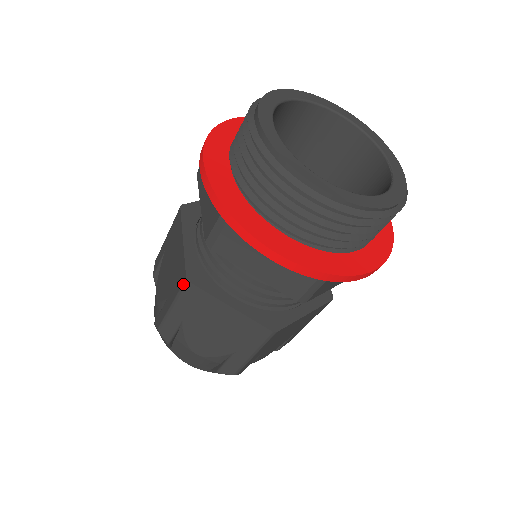
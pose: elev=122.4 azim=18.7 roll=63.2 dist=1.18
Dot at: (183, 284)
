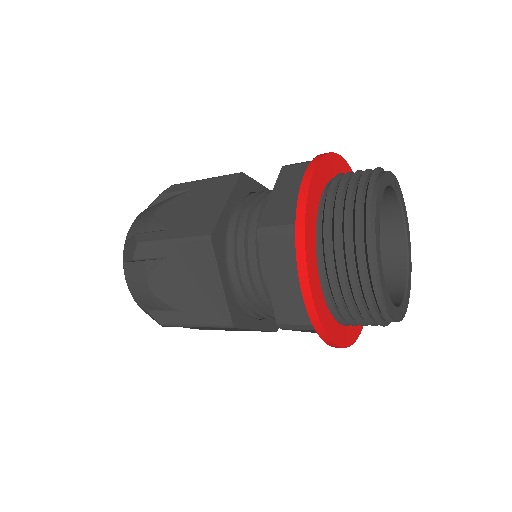
Dot at: (235, 173)
